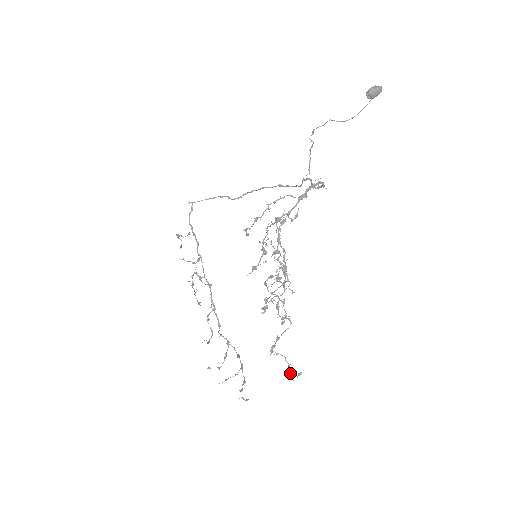
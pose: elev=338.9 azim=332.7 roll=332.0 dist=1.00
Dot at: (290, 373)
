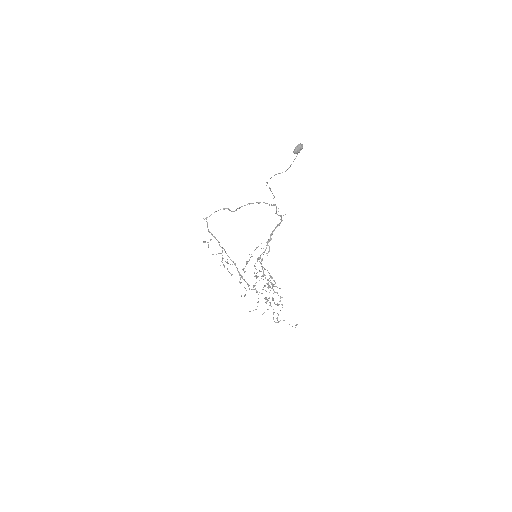
Dot at: occluded
